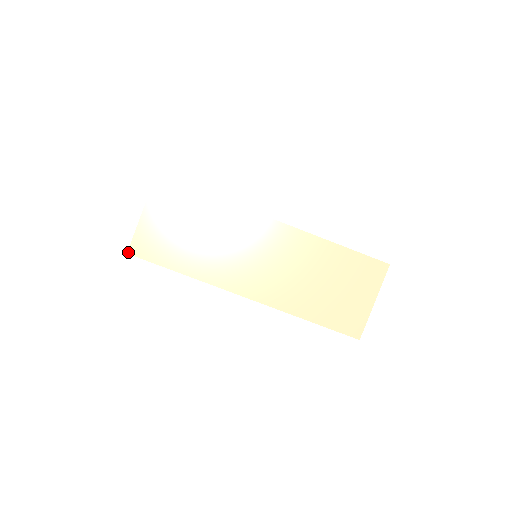
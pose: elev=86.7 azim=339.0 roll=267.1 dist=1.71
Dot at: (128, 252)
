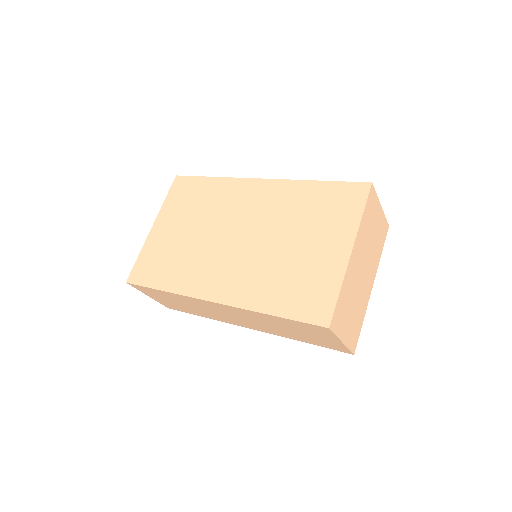
Dot at: occluded
